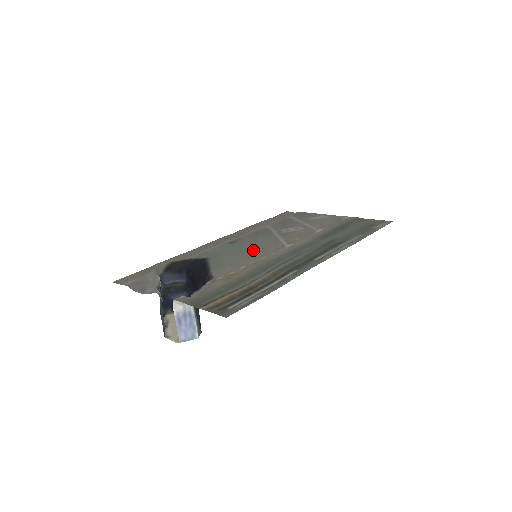
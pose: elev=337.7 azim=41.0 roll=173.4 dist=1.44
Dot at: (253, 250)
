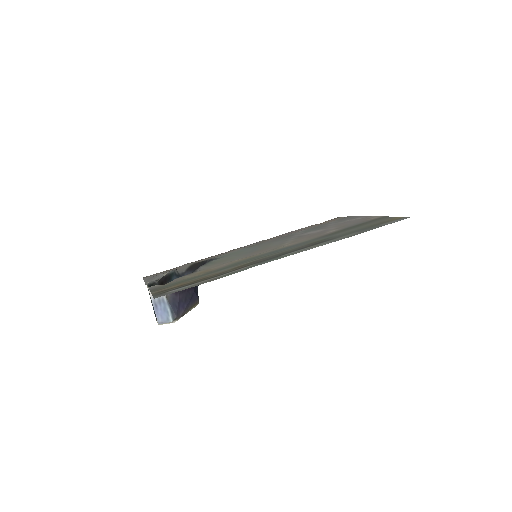
Dot at: (256, 251)
